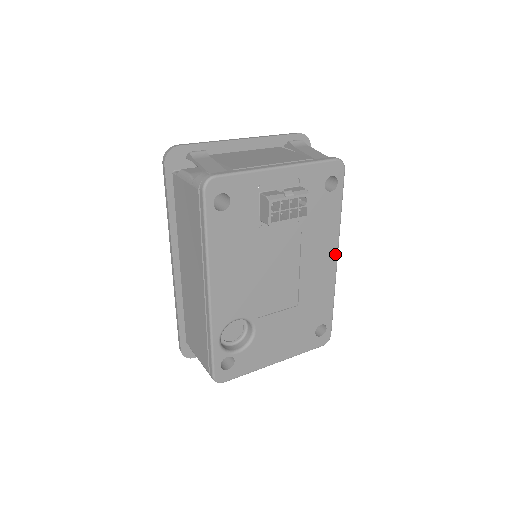
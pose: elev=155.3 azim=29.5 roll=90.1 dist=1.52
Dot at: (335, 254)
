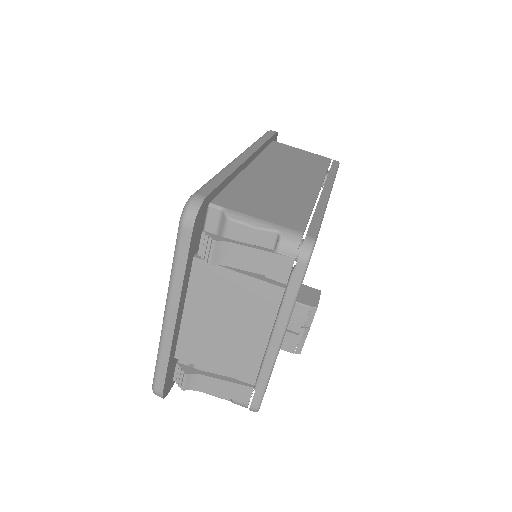
Dot at: occluded
